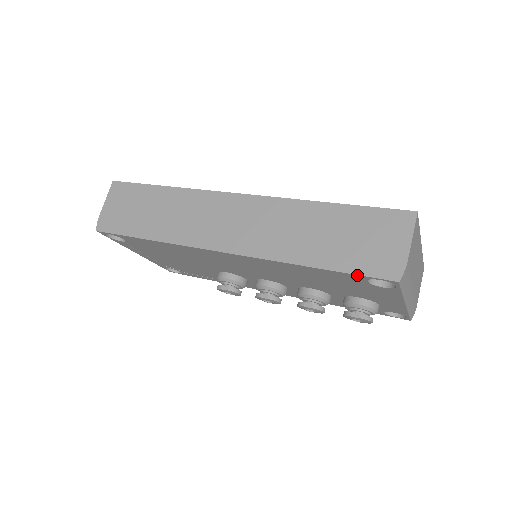
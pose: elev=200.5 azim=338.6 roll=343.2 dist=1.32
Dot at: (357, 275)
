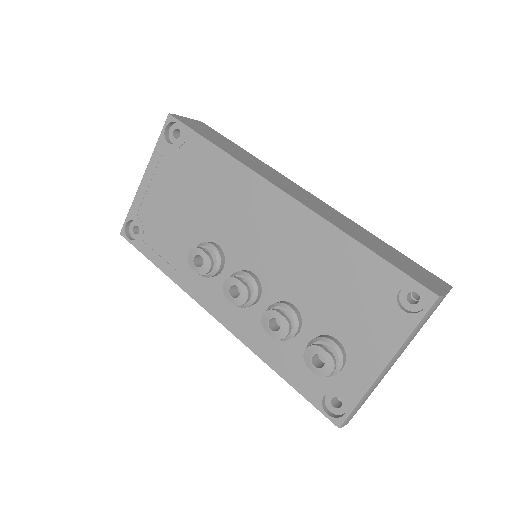
Dot at: (402, 272)
